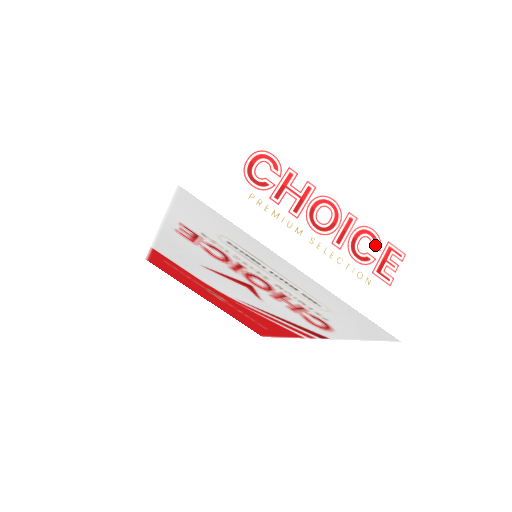
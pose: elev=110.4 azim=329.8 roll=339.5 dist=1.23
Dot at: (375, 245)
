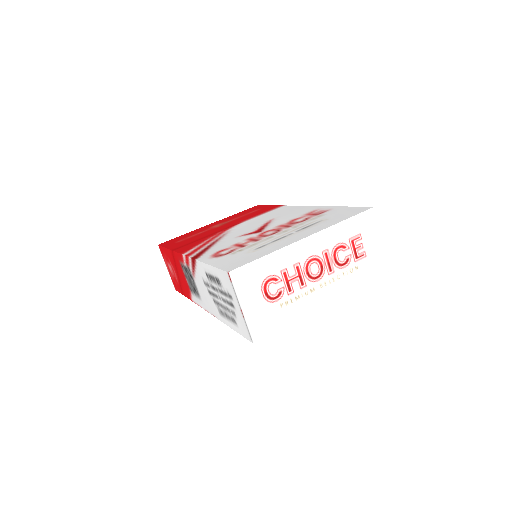
Dot at: (345, 249)
